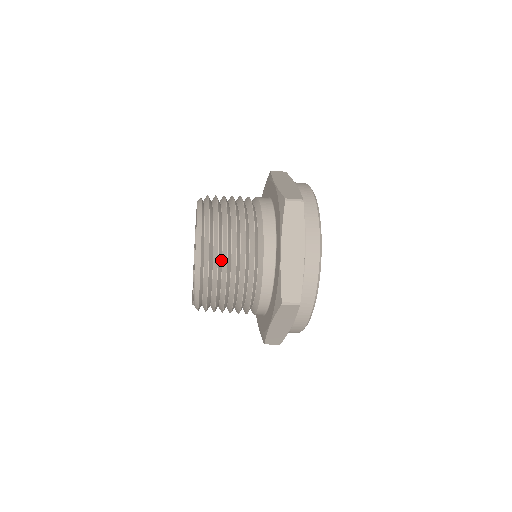
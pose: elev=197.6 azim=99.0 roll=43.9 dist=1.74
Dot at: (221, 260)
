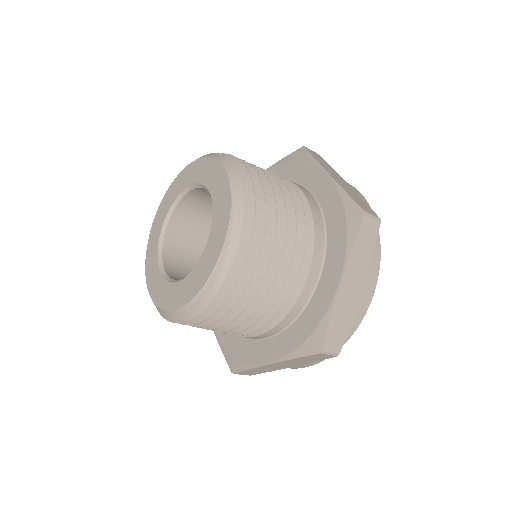
Dot at: occluded
